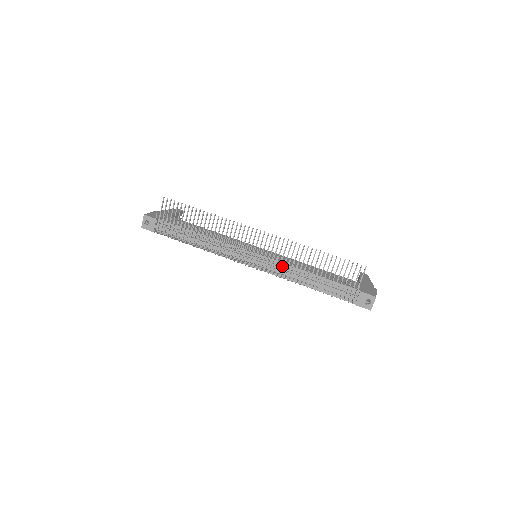
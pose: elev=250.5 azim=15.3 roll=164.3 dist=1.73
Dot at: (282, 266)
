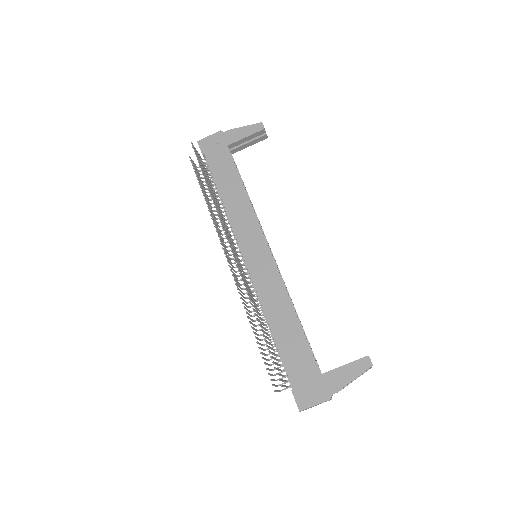
Dot at: (257, 292)
